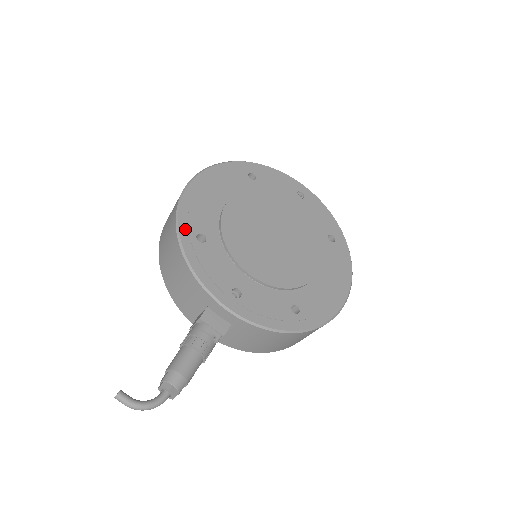
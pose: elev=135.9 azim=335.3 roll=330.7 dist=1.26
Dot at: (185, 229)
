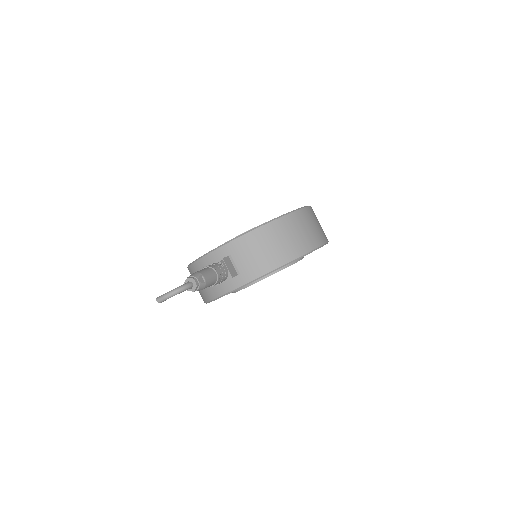
Dot at: occluded
